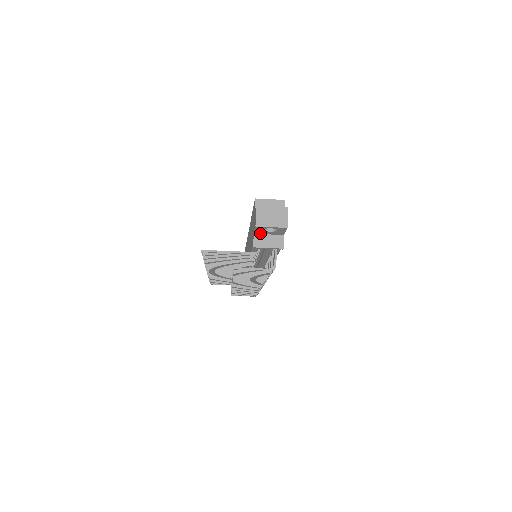
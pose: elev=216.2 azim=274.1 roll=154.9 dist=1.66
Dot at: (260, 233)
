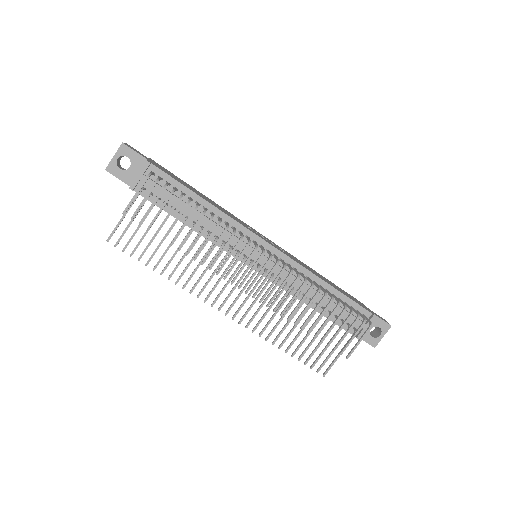
Dot at: occluded
